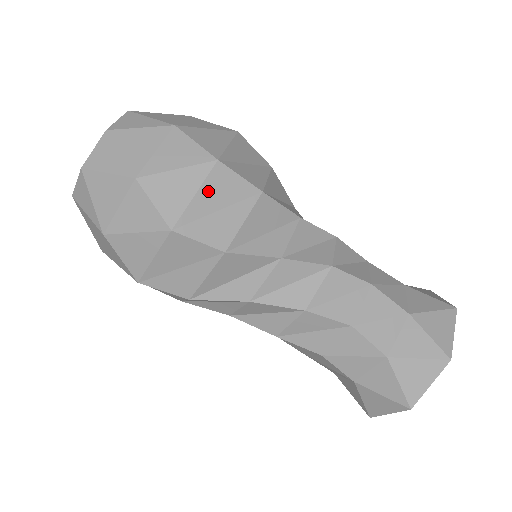
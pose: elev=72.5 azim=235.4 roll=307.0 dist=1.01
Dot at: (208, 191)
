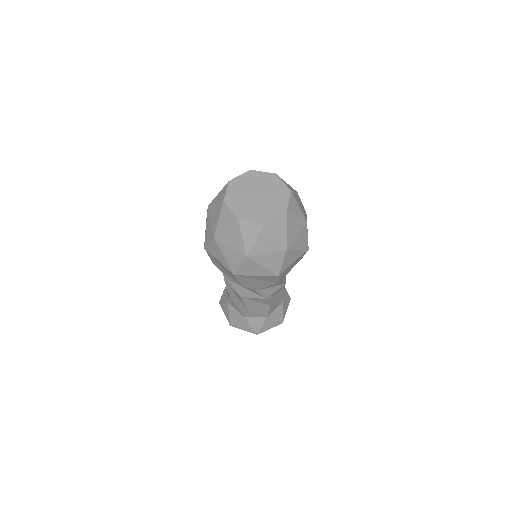
Dot at: (262, 277)
